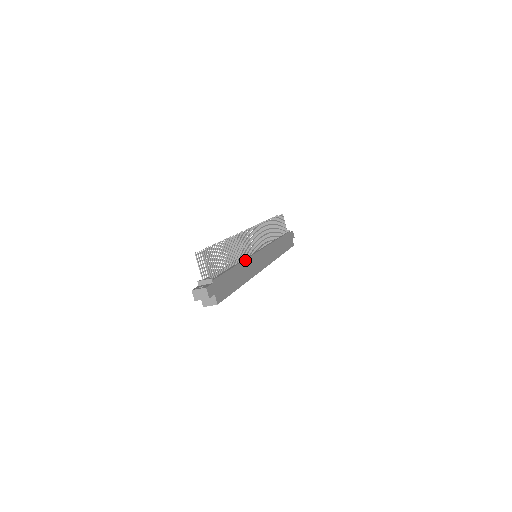
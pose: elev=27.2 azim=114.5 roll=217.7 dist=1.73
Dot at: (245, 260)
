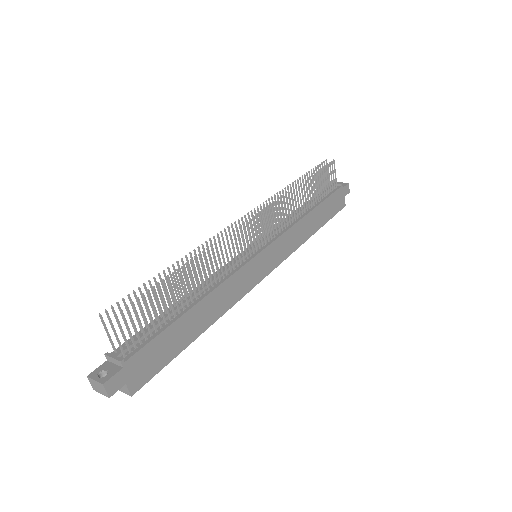
Dot at: (219, 285)
